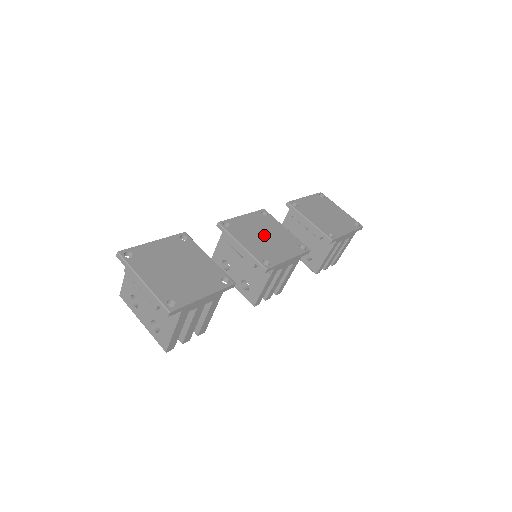
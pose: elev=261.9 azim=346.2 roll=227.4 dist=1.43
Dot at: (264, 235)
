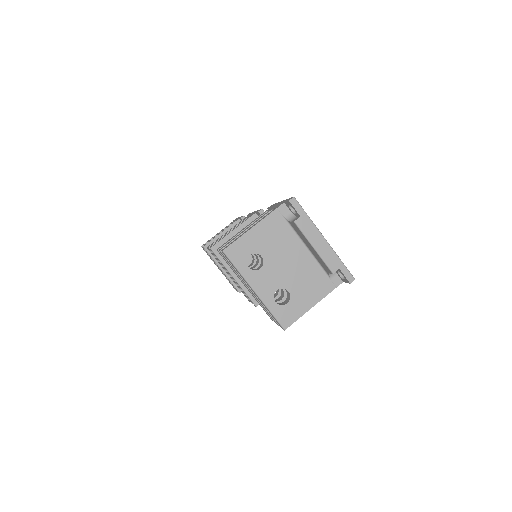
Dot at: occluded
